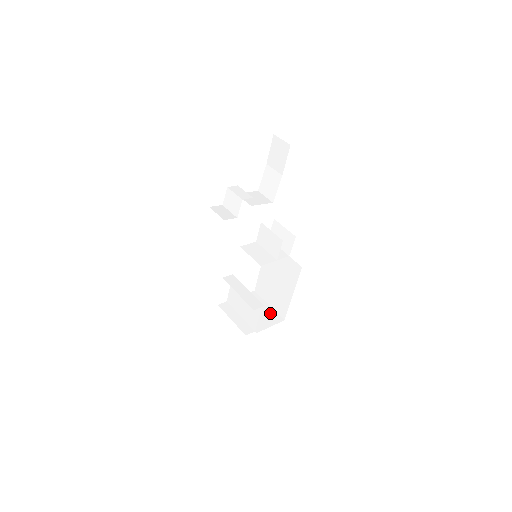
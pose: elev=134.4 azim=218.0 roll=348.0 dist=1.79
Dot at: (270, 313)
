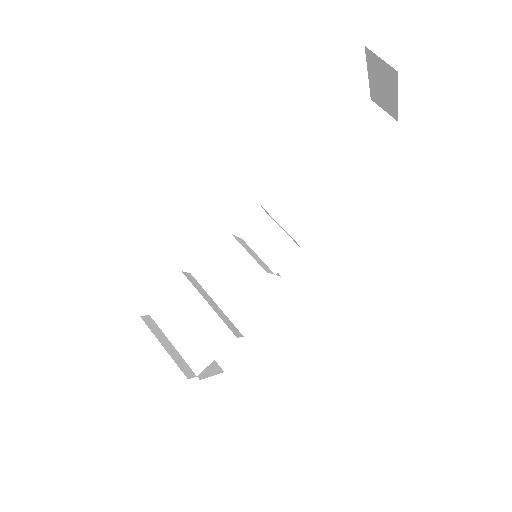
Dot at: occluded
